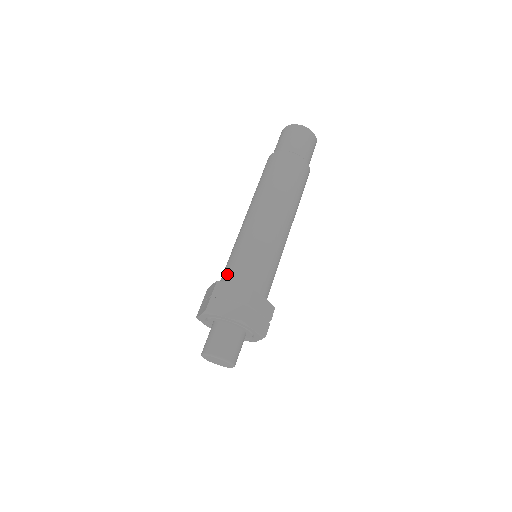
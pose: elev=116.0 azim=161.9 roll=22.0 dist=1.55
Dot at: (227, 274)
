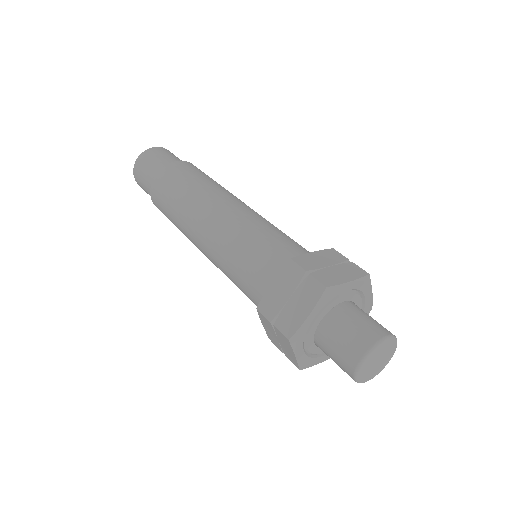
Dot at: (256, 295)
